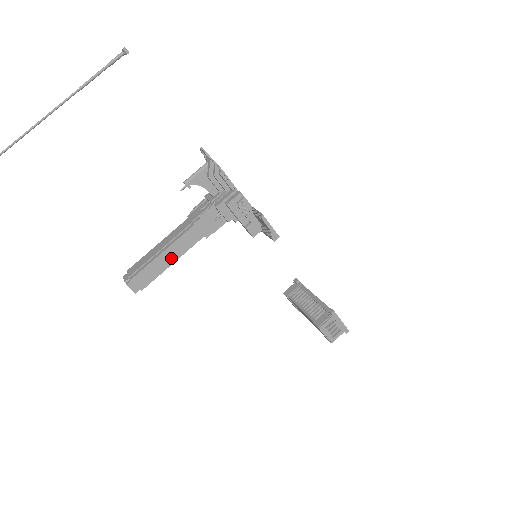
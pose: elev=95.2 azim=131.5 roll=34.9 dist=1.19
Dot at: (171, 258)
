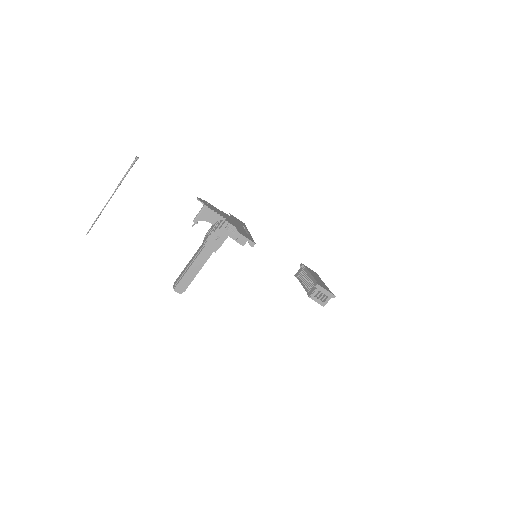
Dot at: (196, 269)
